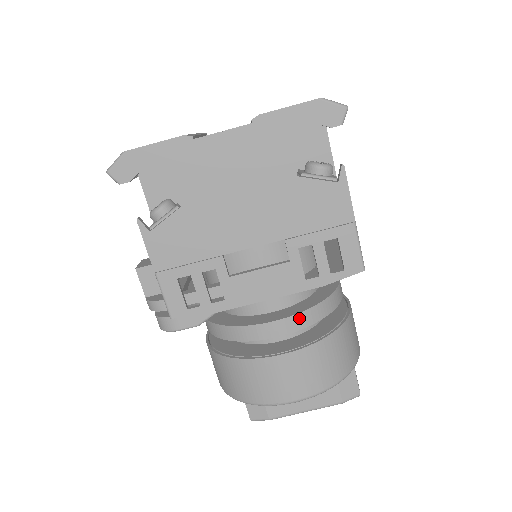
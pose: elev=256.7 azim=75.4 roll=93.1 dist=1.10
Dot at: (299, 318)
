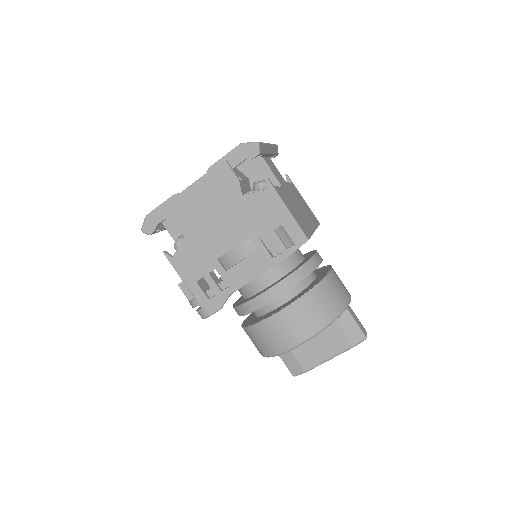
Dot at: (280, 286)
